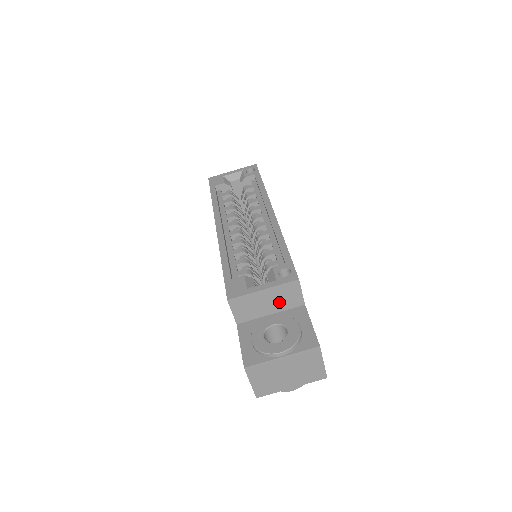
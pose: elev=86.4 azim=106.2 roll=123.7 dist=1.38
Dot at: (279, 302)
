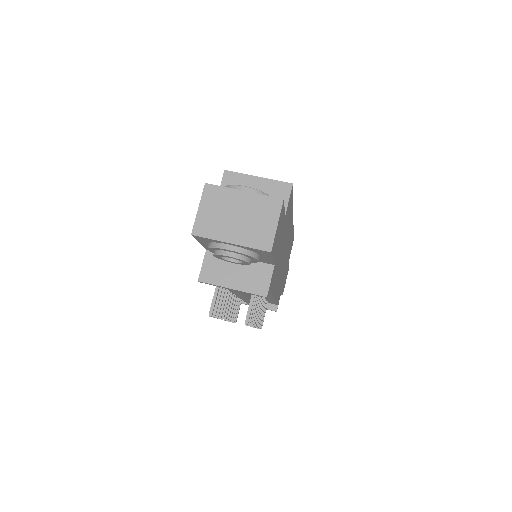
Dot at: occluded
